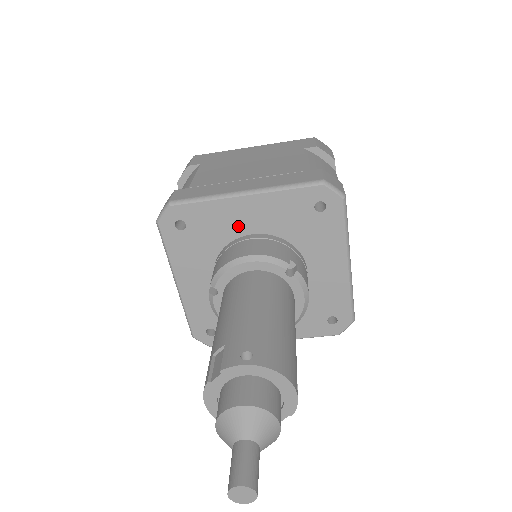
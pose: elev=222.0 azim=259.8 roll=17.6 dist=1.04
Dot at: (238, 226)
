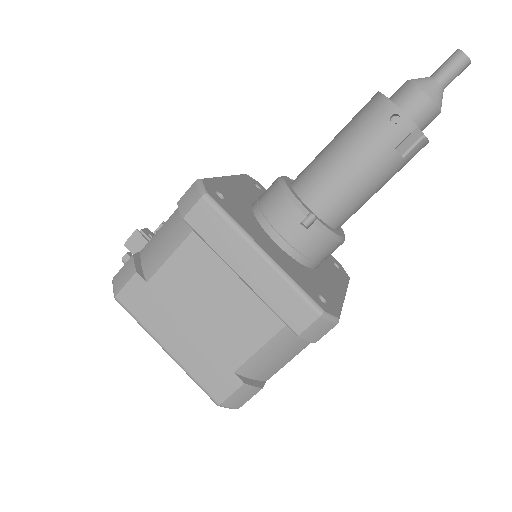
Dot at: occluded
